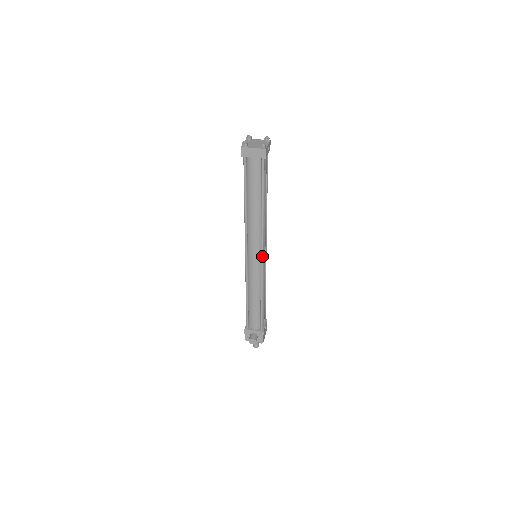
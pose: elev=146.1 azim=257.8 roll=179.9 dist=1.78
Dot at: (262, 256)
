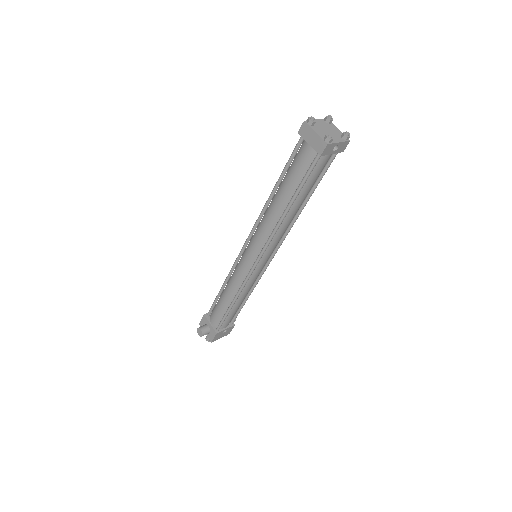
Dot at: (257, 261)
